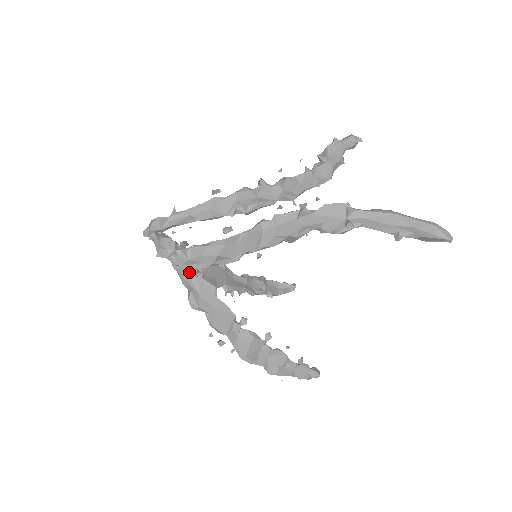
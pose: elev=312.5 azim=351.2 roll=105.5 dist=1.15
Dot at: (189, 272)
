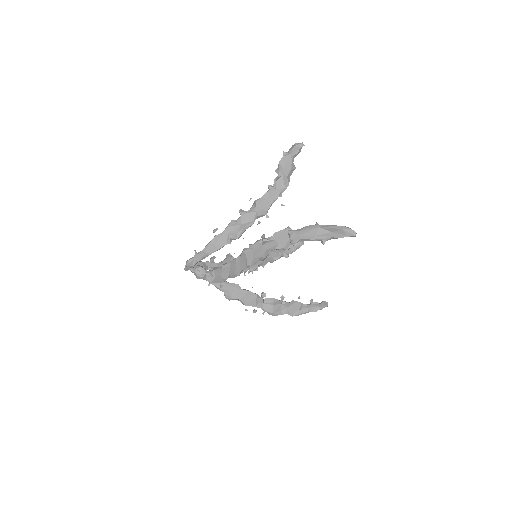
Dot at: occluded
